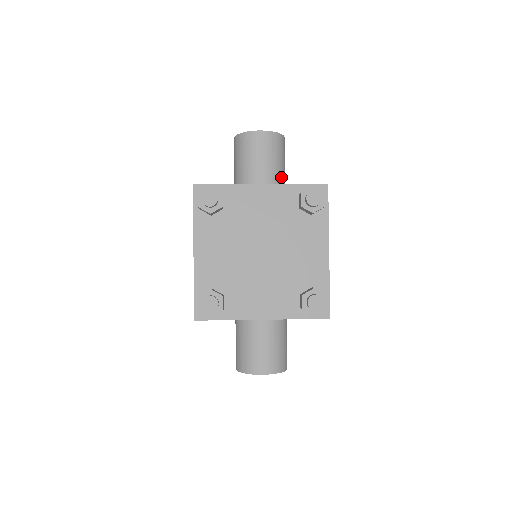
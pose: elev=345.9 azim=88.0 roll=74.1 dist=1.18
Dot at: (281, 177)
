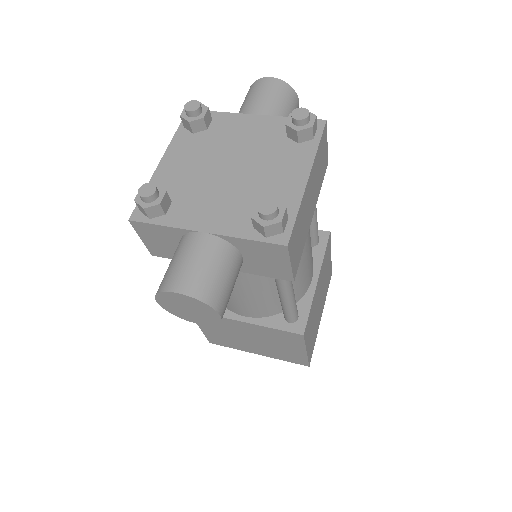
Dot at: occluded
